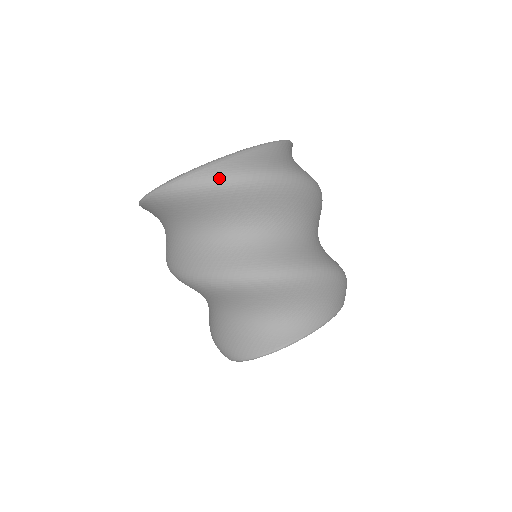
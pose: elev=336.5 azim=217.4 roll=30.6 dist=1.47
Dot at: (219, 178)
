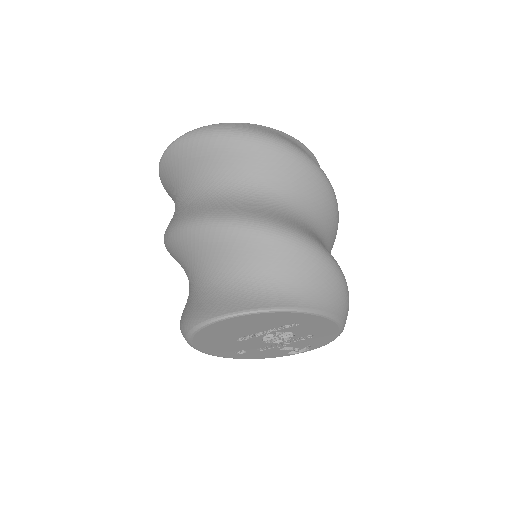
Dot at: (229, 130)
